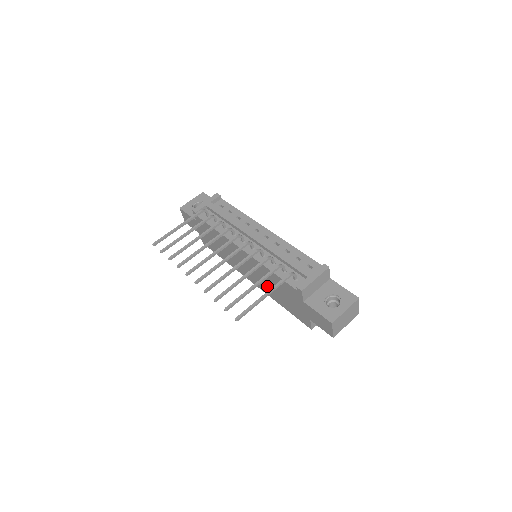
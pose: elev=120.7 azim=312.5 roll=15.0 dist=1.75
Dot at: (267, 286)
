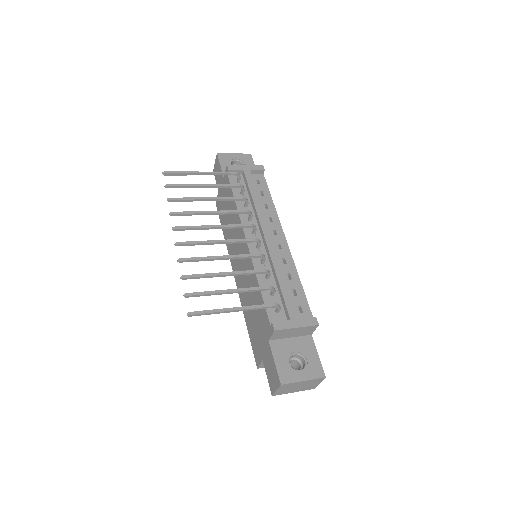
Dot at: (245, 294)
